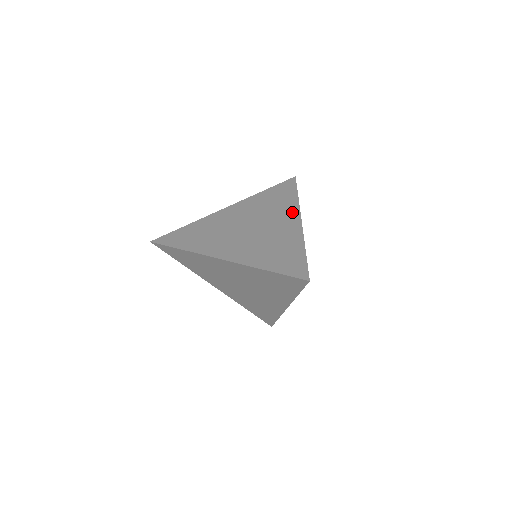
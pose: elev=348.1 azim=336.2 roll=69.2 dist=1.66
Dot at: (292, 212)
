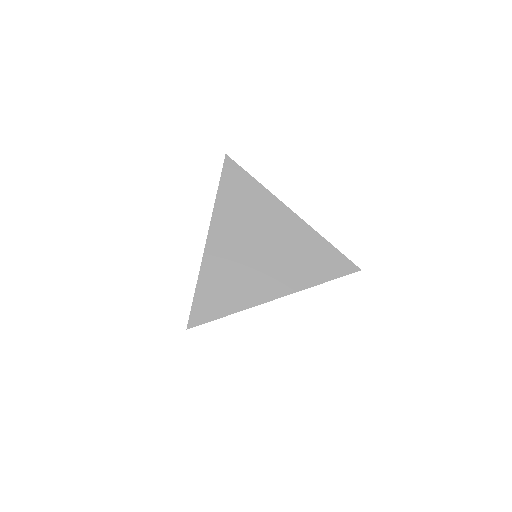
Dot at: (290, 285)
